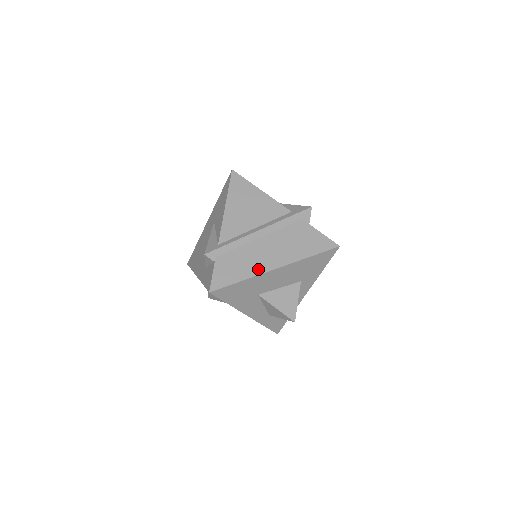
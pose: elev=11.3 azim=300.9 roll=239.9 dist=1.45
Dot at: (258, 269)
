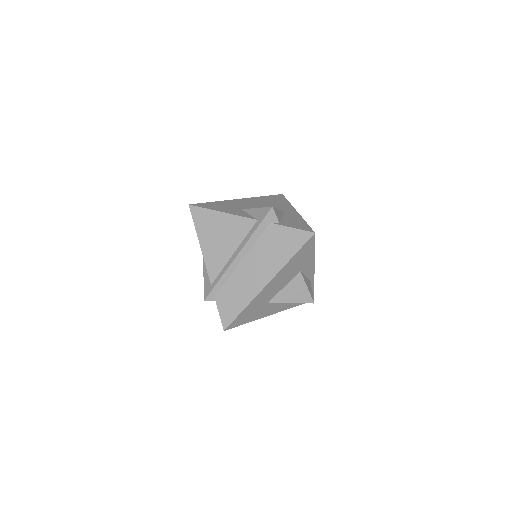
Dot at: (253, 292)
